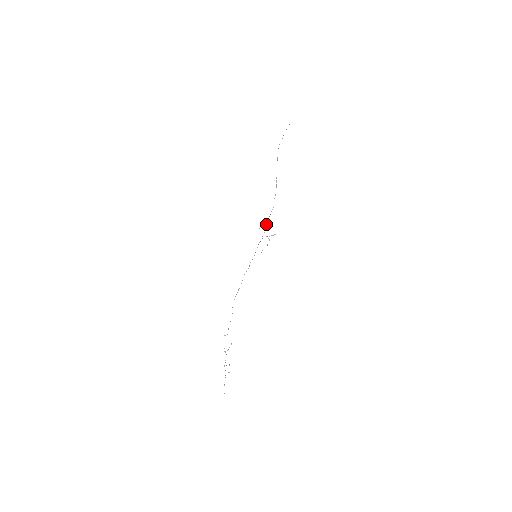
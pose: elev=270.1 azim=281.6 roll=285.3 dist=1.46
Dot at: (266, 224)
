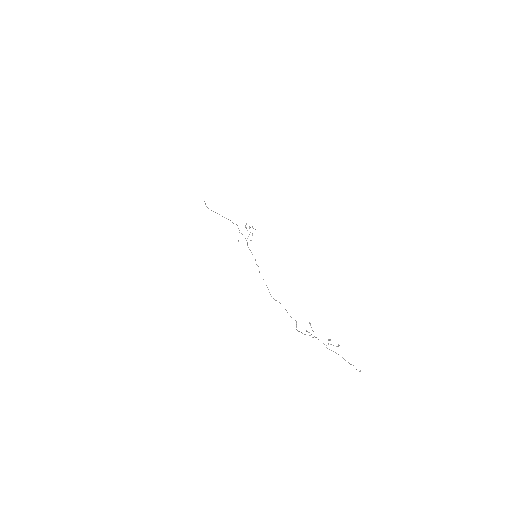
Dot at: occluded
